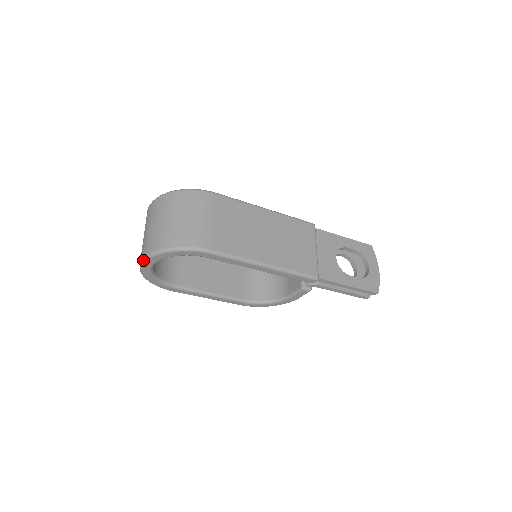
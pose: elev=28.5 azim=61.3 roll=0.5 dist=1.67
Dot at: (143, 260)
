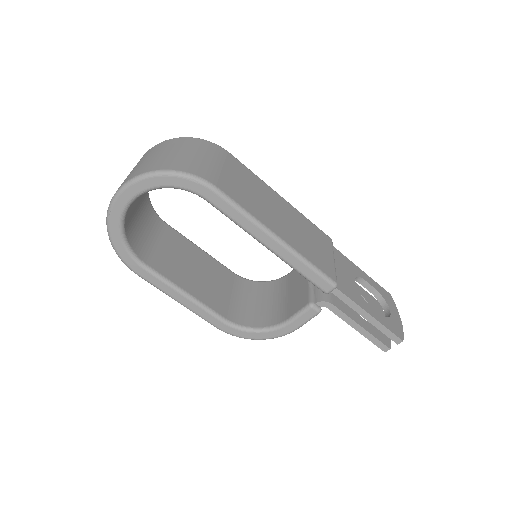
Dot at: (119, 189)
